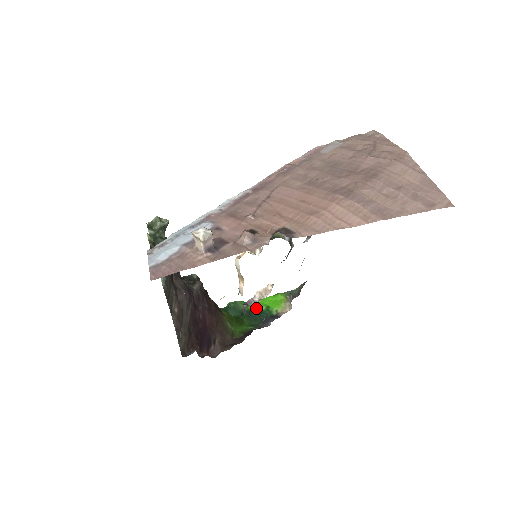
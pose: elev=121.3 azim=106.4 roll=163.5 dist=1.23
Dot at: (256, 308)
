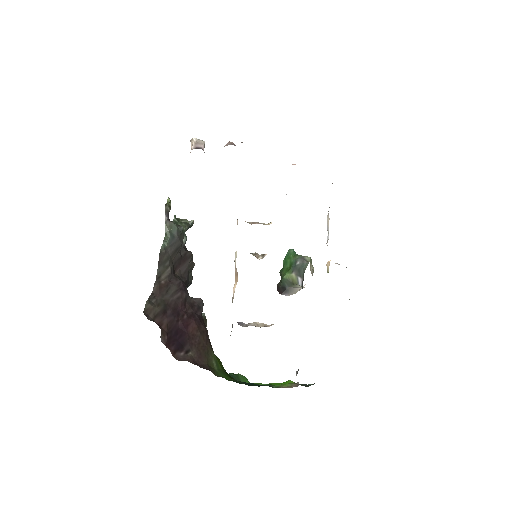
Dot at: (257, 383)
